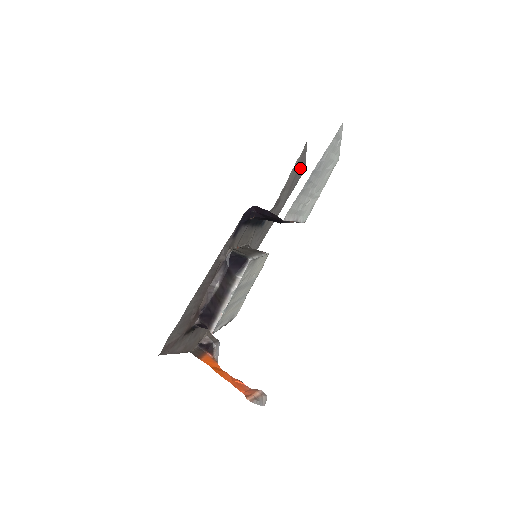
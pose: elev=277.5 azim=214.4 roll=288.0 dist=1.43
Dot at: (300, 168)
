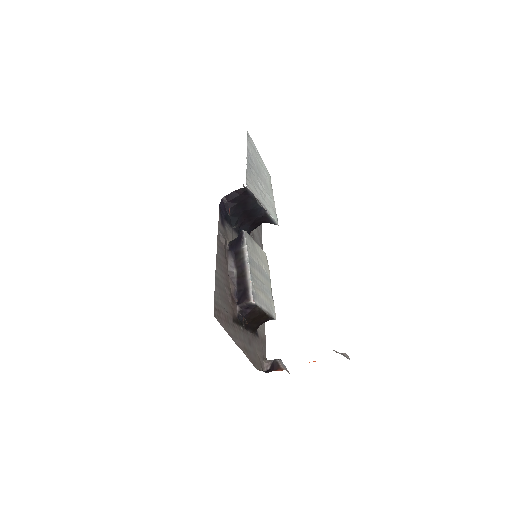
Dot at: occluded
